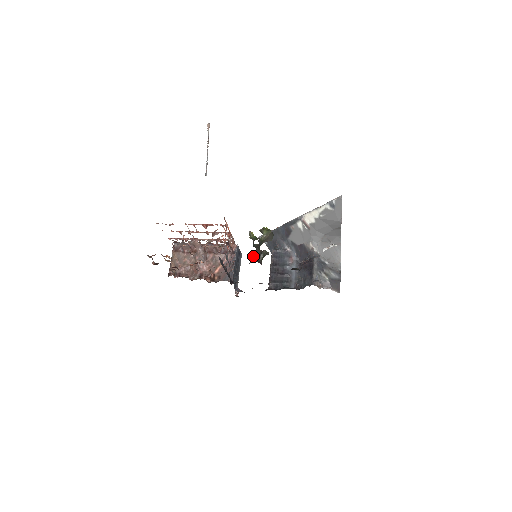
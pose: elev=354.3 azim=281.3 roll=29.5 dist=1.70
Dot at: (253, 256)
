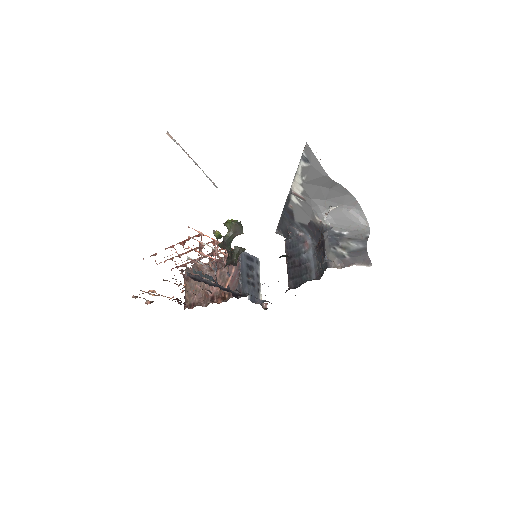
Dot at: occluded
